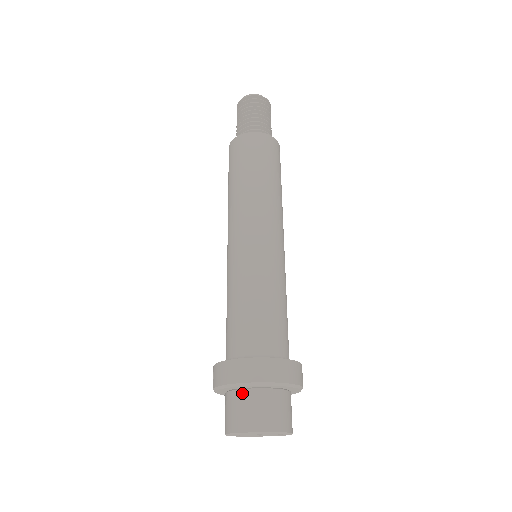
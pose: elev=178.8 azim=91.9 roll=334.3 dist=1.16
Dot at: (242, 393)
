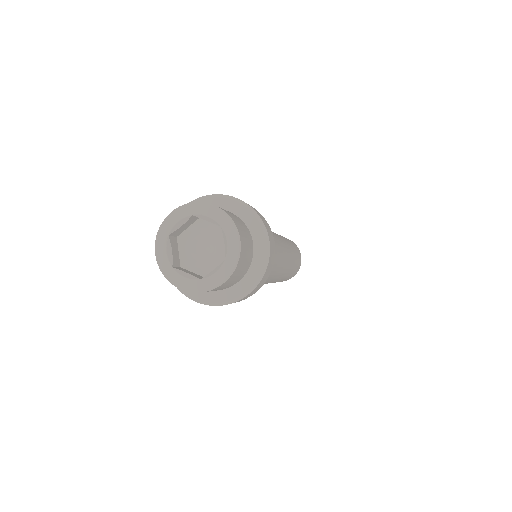
Dot at: occluded
